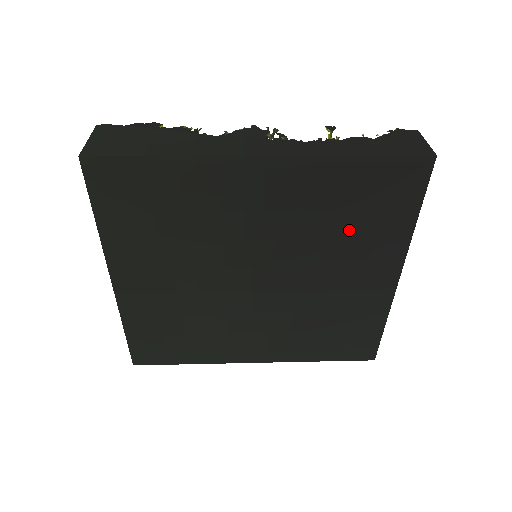
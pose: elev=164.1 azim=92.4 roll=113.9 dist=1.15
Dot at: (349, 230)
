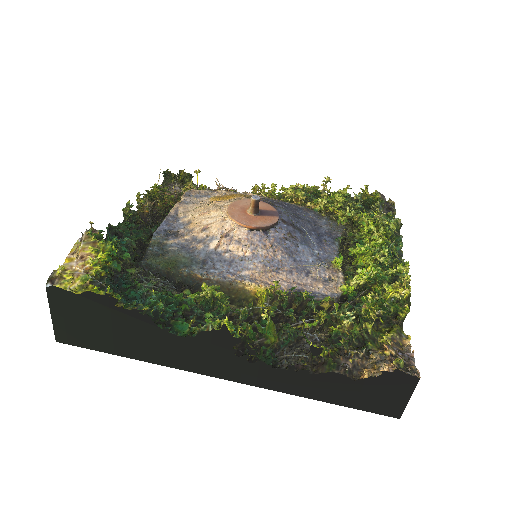
Dot at: occluded
